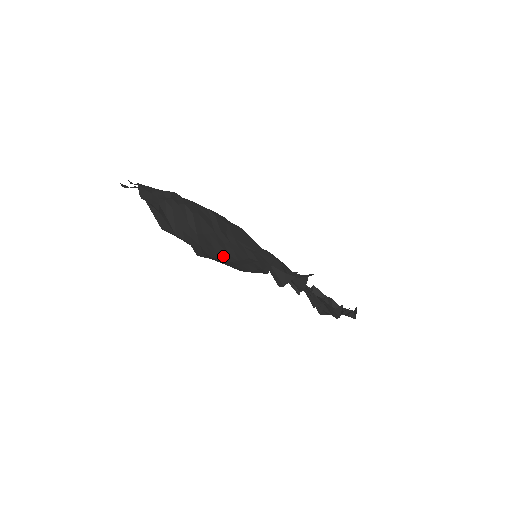
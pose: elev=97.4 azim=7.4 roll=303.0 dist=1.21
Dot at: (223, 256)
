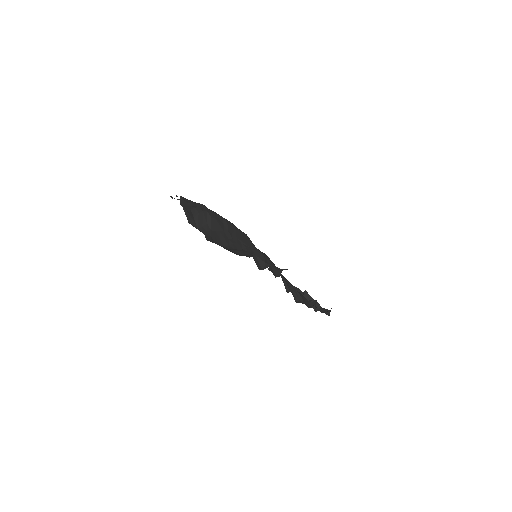
Dot at: (225, 245)
